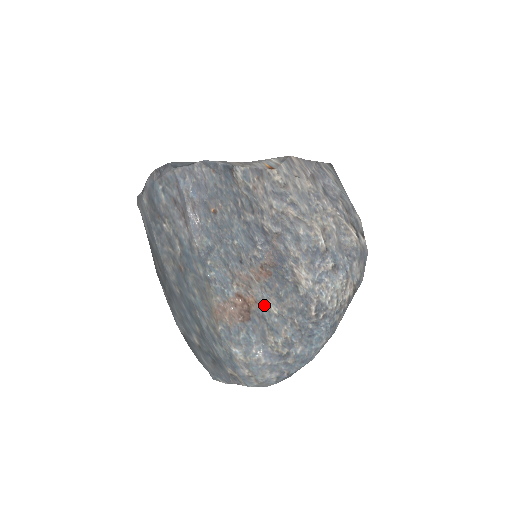
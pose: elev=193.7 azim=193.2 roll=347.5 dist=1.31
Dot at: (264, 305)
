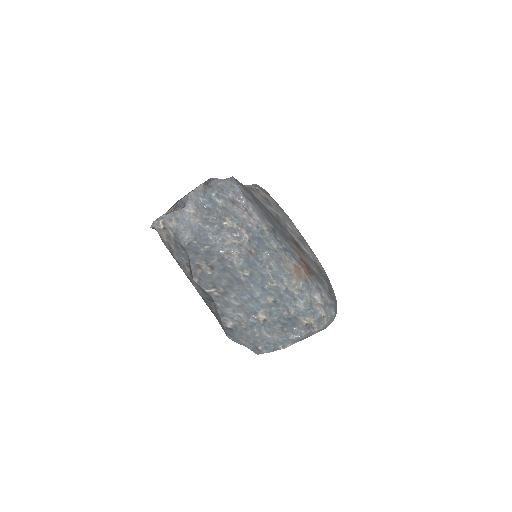
Dot at: (311, 267)
